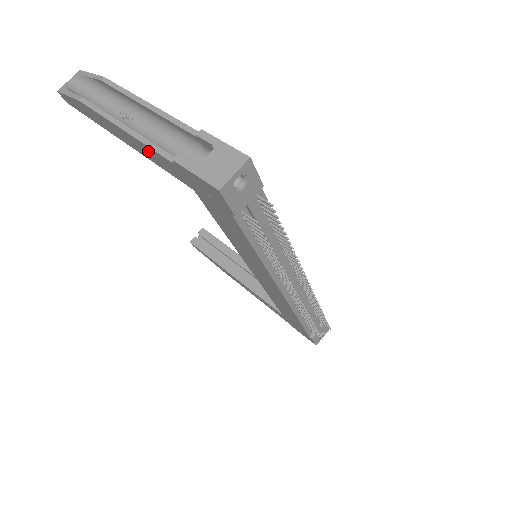
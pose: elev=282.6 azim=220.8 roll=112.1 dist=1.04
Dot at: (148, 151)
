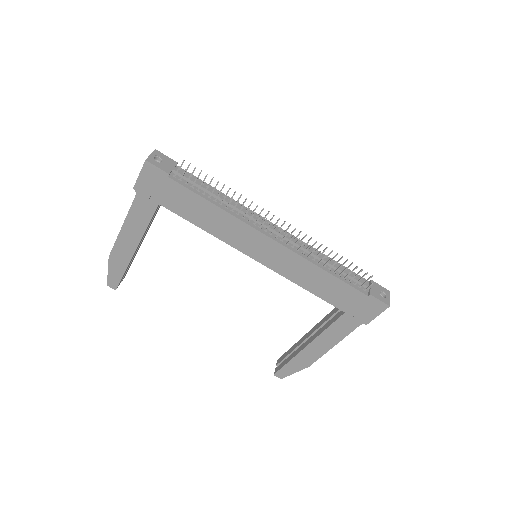
Dot at: (134, 218)
